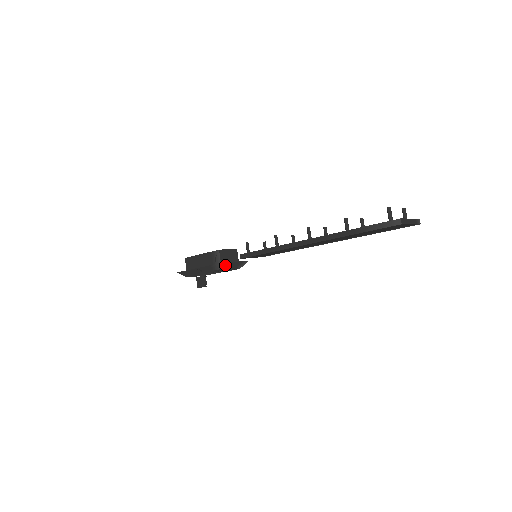
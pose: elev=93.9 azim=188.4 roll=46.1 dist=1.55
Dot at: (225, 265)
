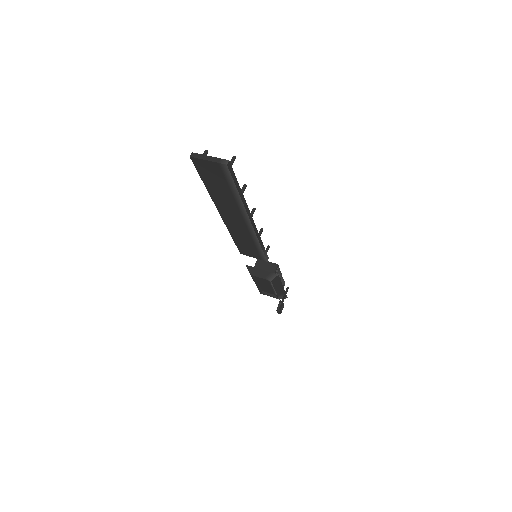
Dot at: (252, 269)
